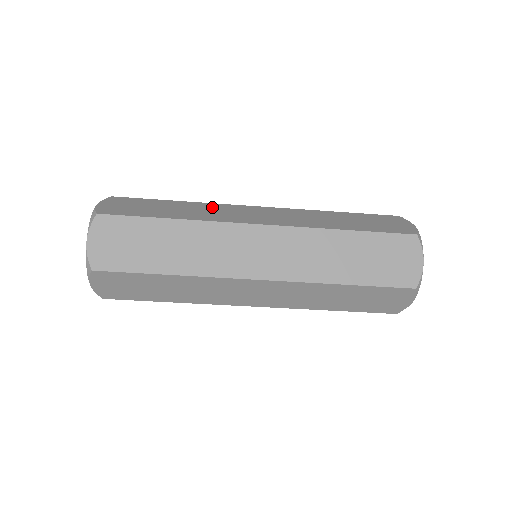
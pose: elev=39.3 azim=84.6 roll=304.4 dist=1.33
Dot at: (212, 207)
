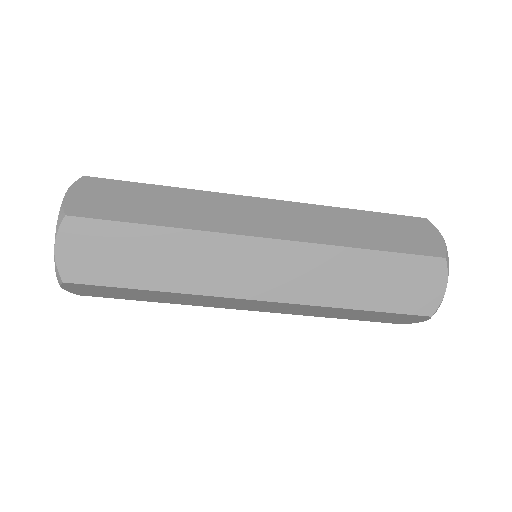
Dot at: occluded
